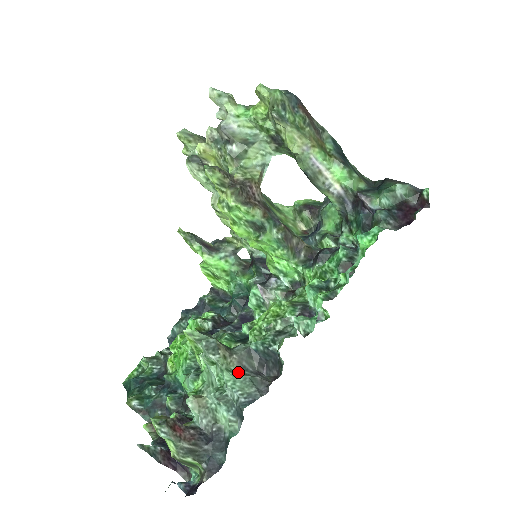
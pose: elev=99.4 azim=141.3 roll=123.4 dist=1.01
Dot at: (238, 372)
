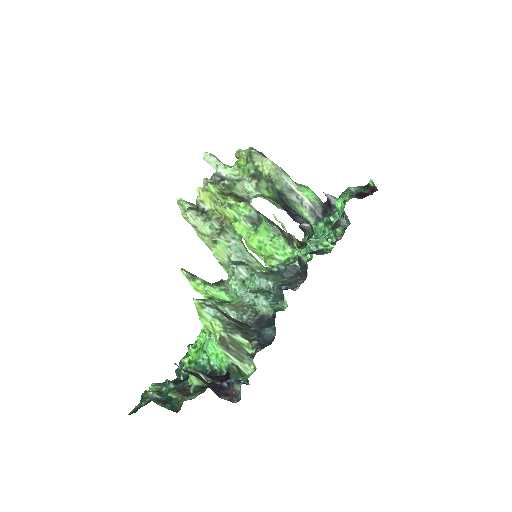
Dot at: occluded
